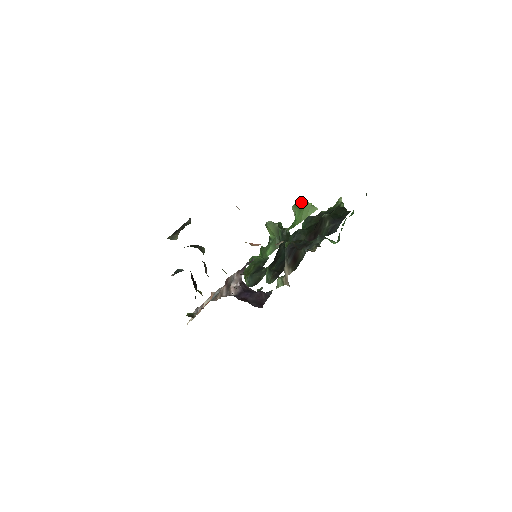
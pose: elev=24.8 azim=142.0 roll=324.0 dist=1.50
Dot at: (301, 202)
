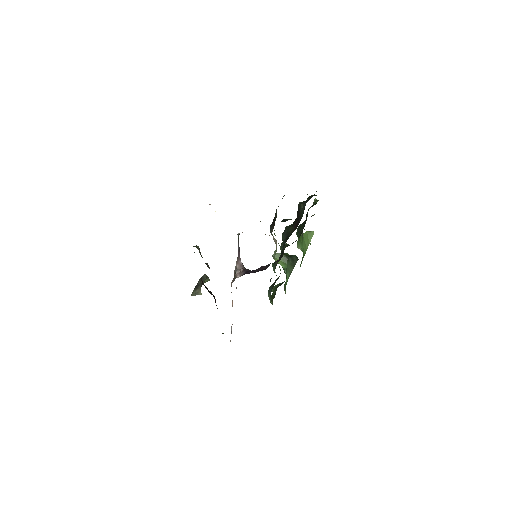
Dot at: (300, 236)
